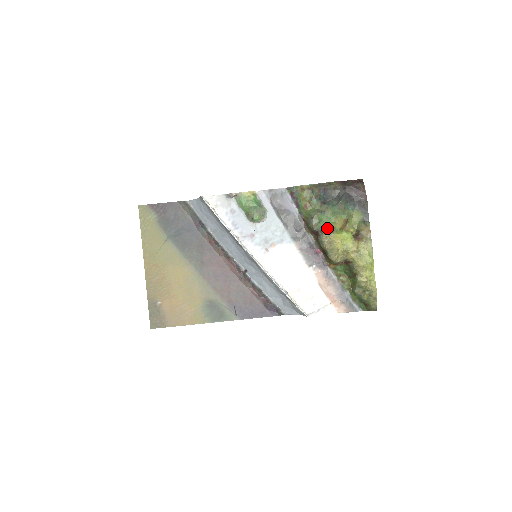
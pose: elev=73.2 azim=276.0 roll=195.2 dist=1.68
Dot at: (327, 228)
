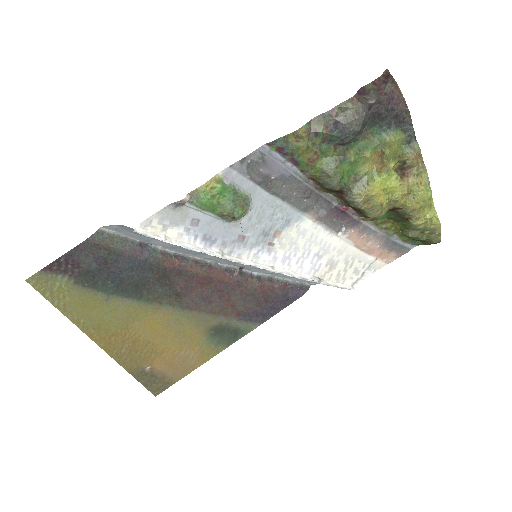
Dot at: (355, 180)
